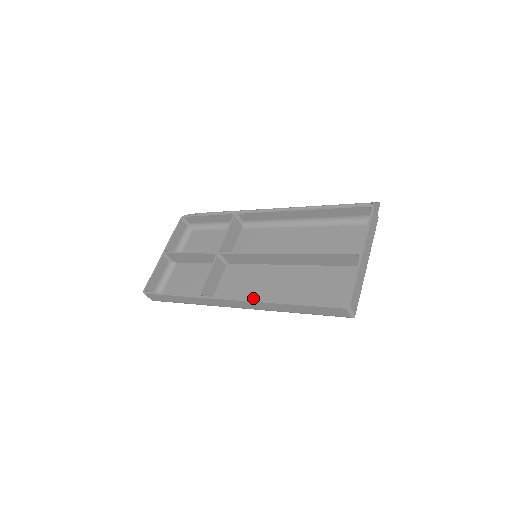
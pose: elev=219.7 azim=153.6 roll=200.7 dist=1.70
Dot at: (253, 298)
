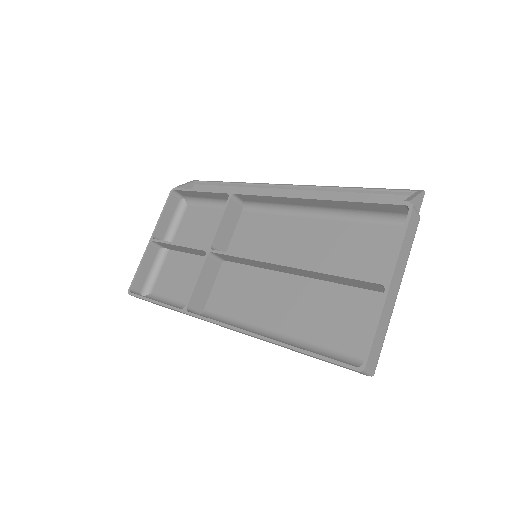
Dot at: (250, 317)
